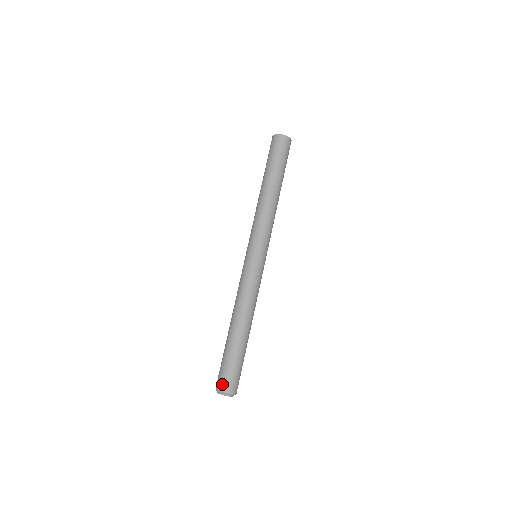
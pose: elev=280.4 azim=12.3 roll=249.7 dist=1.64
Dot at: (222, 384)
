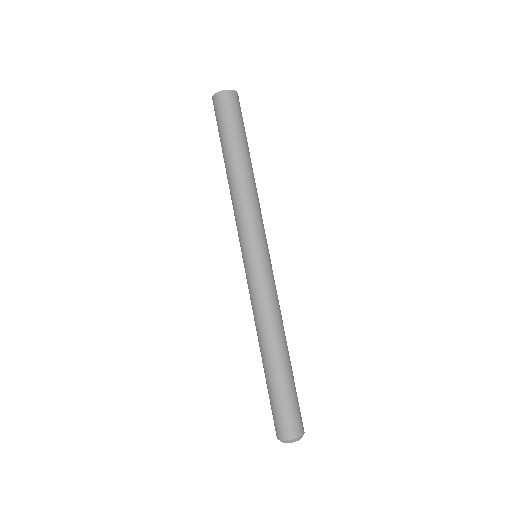
Dot at: (289, 430)
